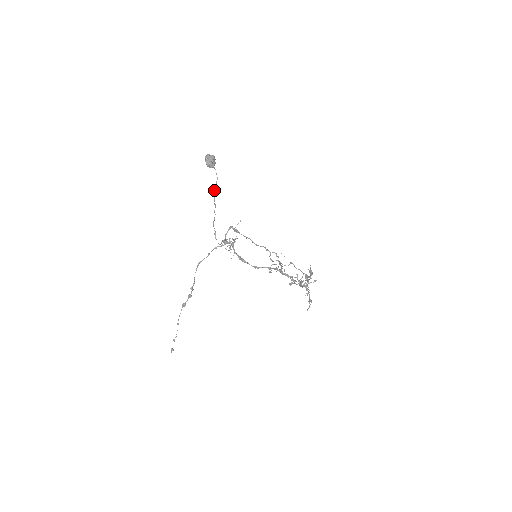
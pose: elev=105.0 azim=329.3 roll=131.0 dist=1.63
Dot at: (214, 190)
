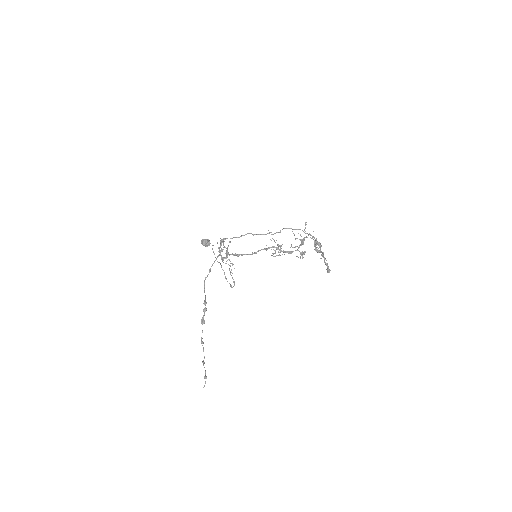
Dot at: occluded
